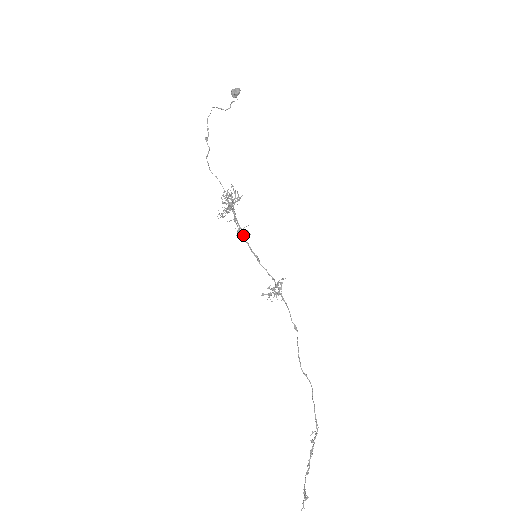
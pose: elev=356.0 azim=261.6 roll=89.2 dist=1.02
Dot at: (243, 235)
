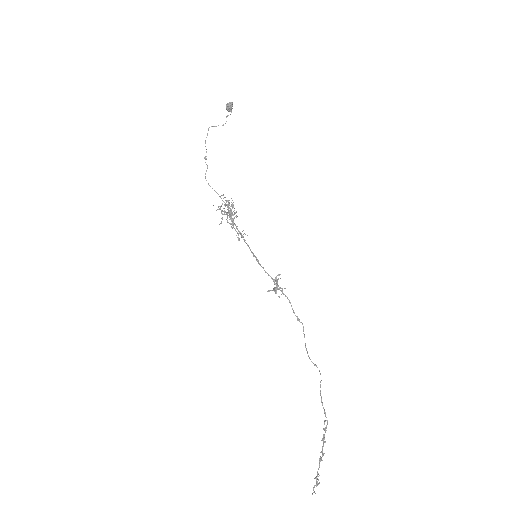
Dot at: (243, 239)
